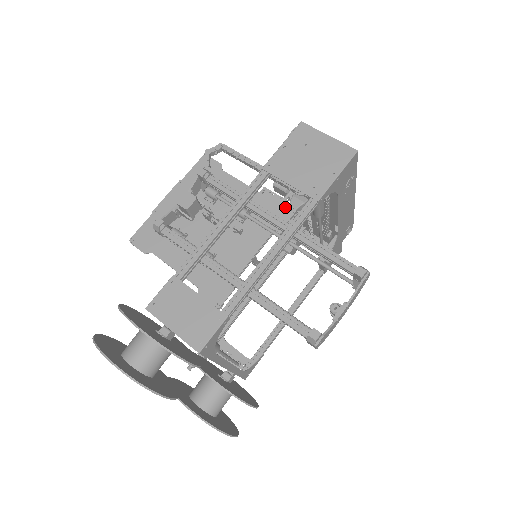
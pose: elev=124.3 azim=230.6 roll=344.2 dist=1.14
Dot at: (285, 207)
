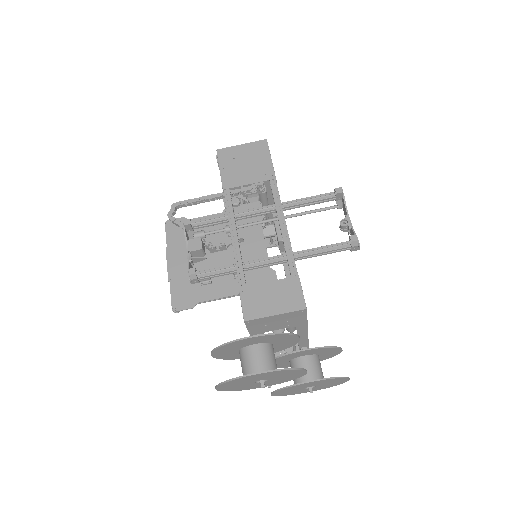
Dot at: (252, 205)
